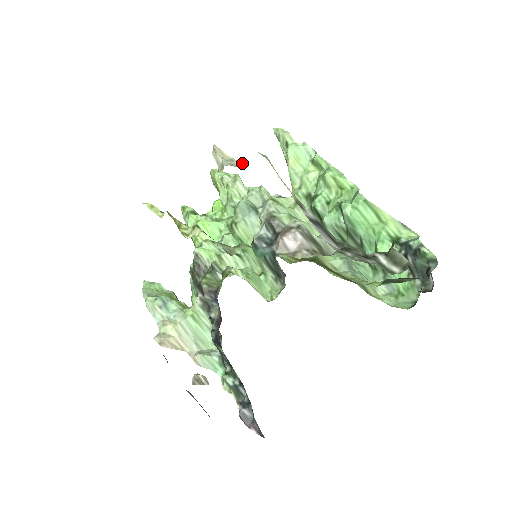
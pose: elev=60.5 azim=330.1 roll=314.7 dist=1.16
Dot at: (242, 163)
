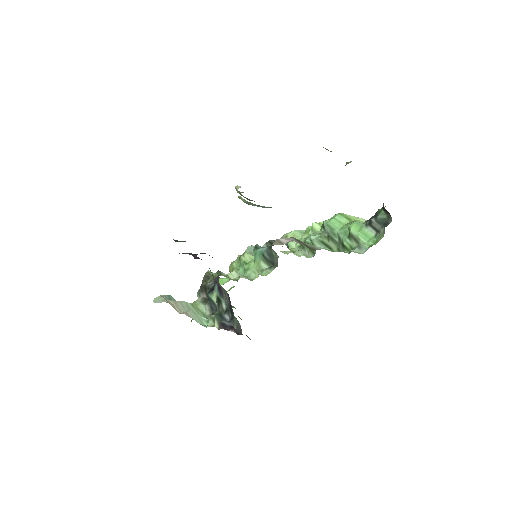
Dot at: occluded
